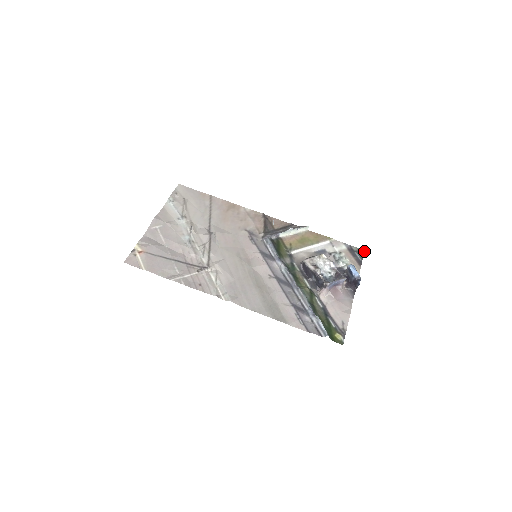
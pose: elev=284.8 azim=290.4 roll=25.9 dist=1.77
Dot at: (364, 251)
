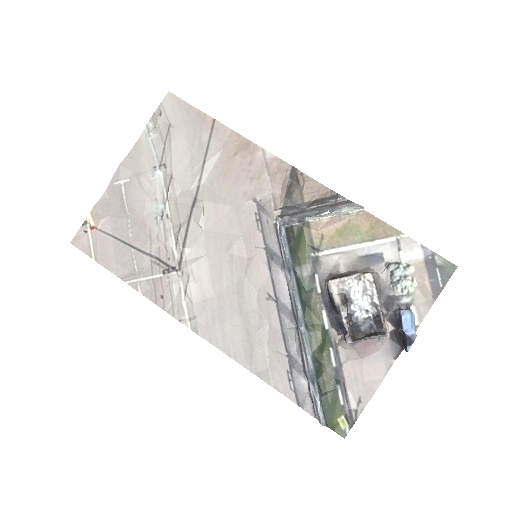
Dot at: (456, 268)
